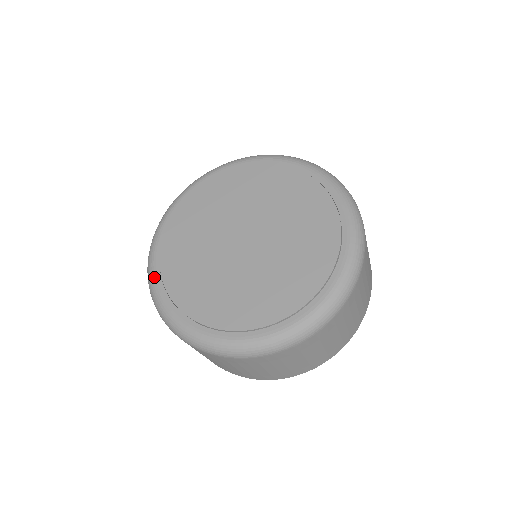
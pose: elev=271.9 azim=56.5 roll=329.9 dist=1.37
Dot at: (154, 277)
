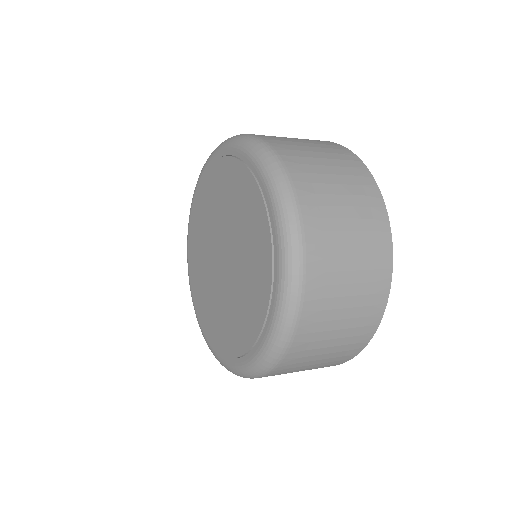
Dot at: (193, 304)
